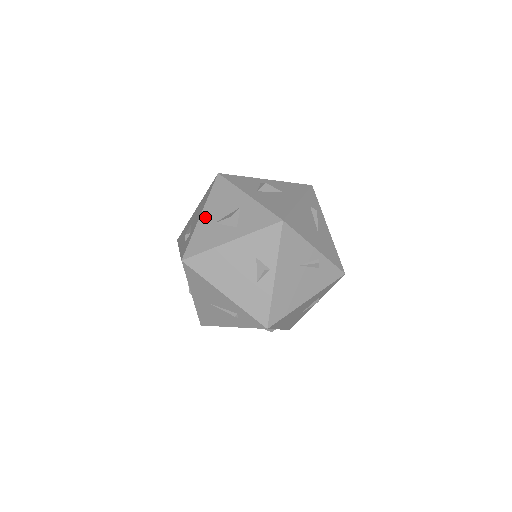
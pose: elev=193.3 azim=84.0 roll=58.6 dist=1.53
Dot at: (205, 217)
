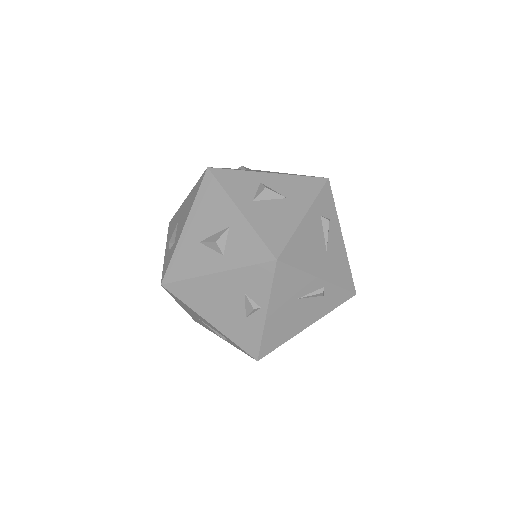
Dot at: (189, 231)
